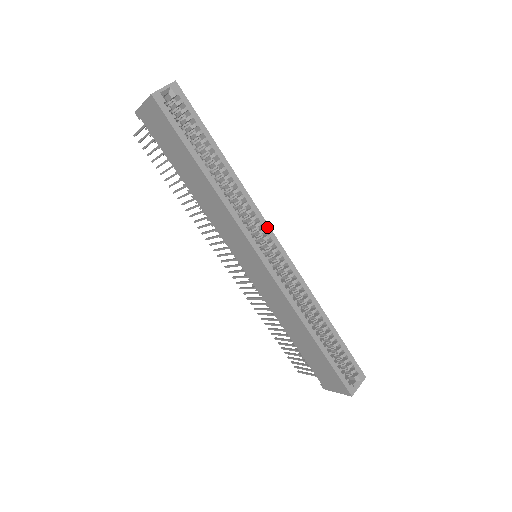
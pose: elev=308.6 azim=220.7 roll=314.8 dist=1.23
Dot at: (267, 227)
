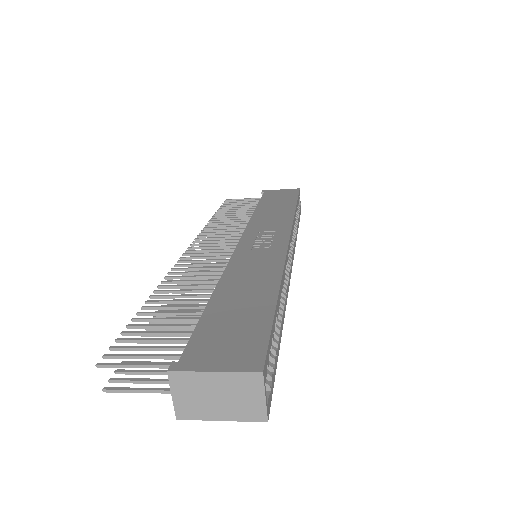
Dot at: (288, 252)
